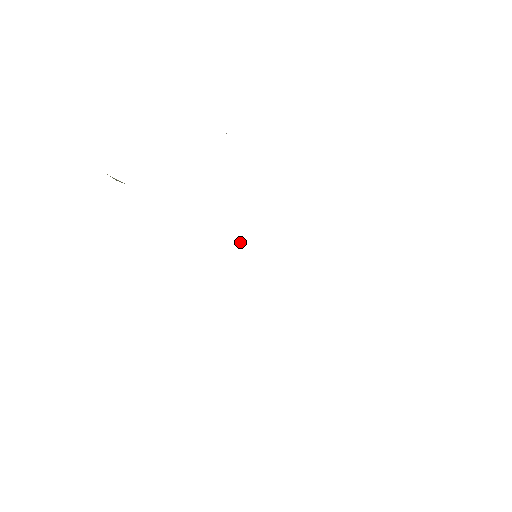
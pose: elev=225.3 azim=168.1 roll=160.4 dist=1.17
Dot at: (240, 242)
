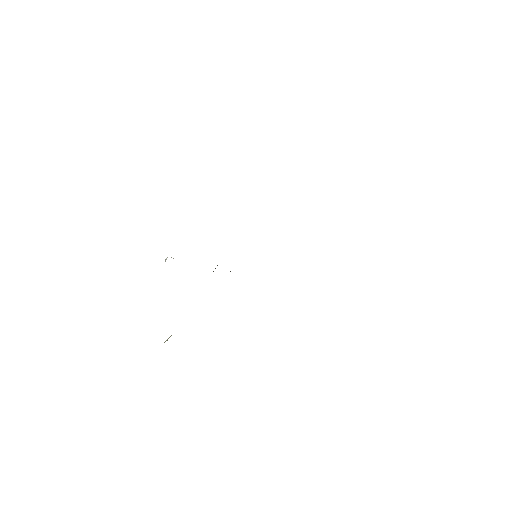
Dot at: occluded
